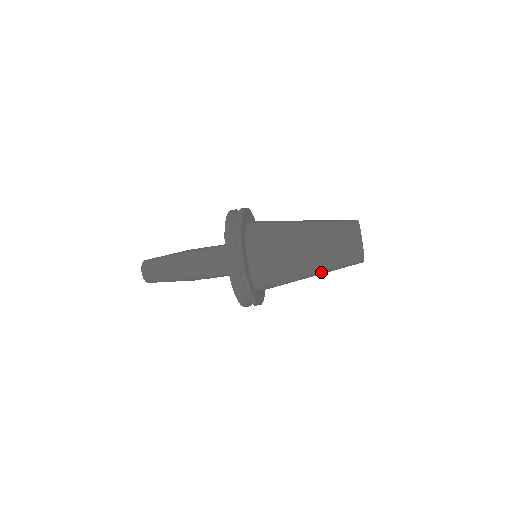
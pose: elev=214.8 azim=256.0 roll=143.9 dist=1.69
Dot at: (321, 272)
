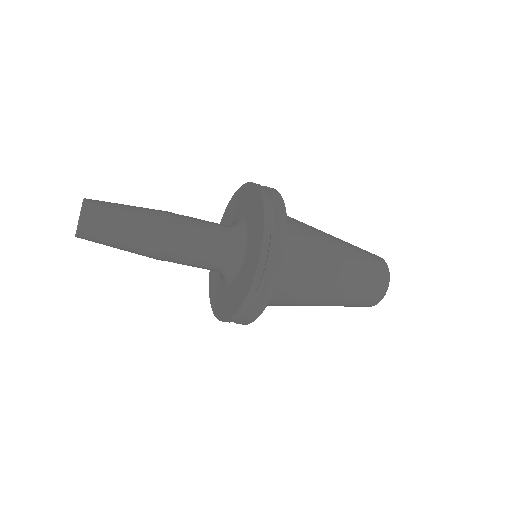
Dot at: (337, 300)
